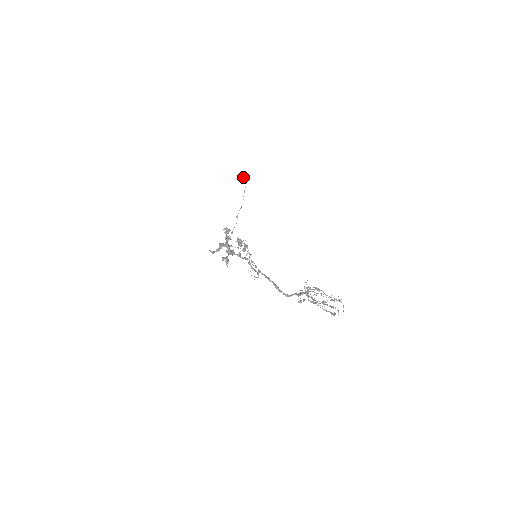
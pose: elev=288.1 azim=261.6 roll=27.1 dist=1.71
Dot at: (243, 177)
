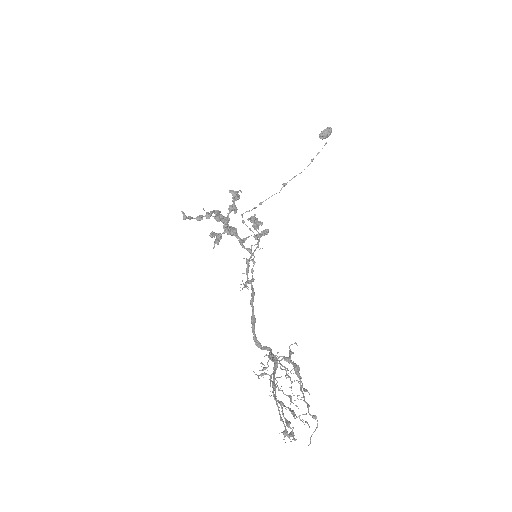
Dot at: (328, 132)
